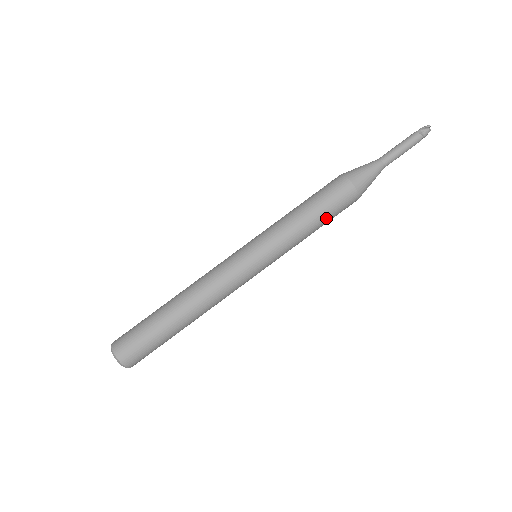
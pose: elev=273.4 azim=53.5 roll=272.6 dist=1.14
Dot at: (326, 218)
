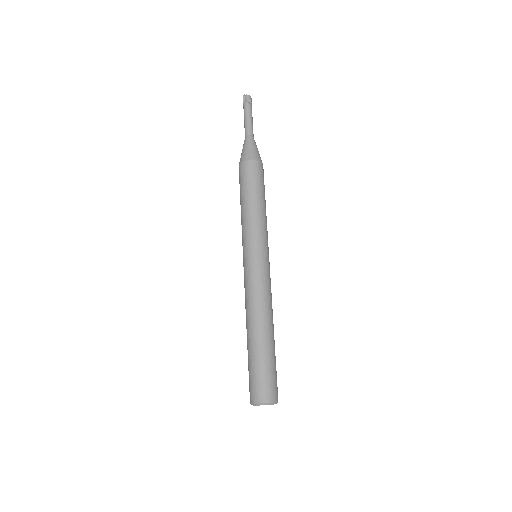
Dot at: (252, 191)
